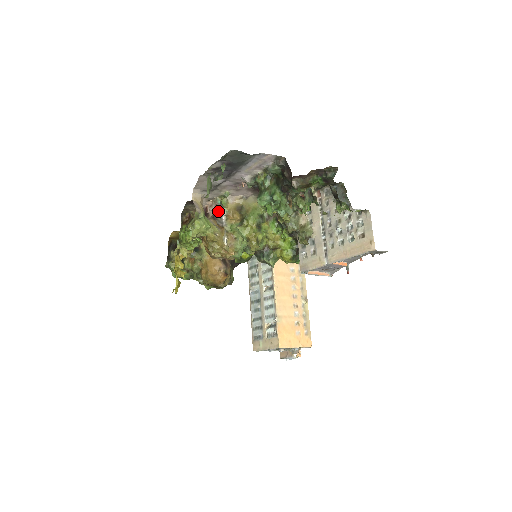
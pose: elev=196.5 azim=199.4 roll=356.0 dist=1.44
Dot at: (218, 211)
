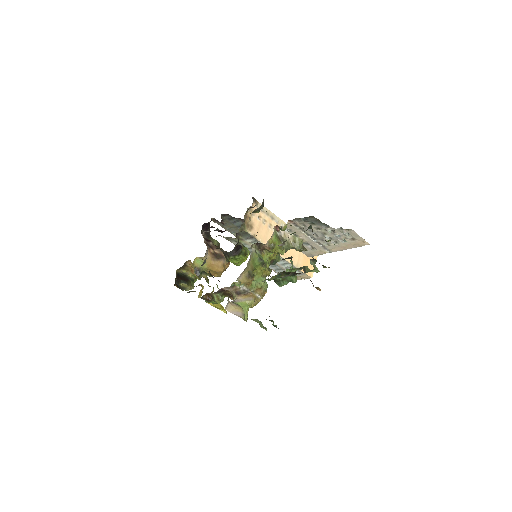
Dot at: (237, 289)
